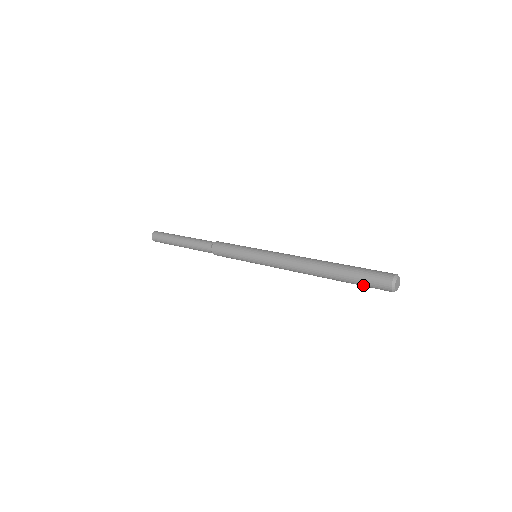
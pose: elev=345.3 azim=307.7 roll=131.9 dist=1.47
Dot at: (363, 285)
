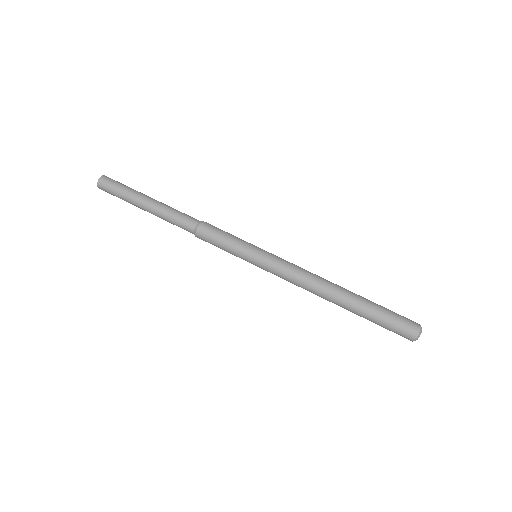
Dot at: (383, 327)
